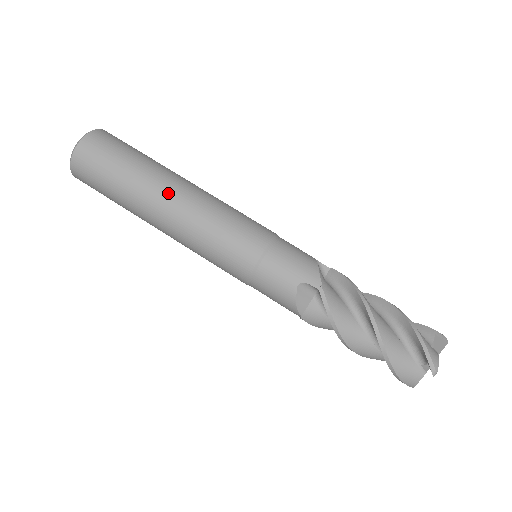
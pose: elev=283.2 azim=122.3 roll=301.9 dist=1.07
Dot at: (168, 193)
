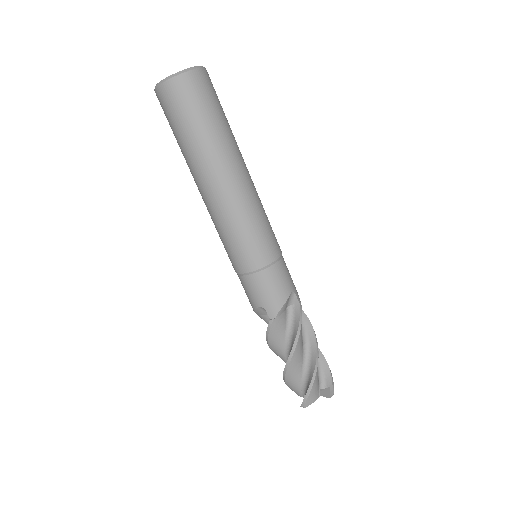
Dot at: (212, 180)
